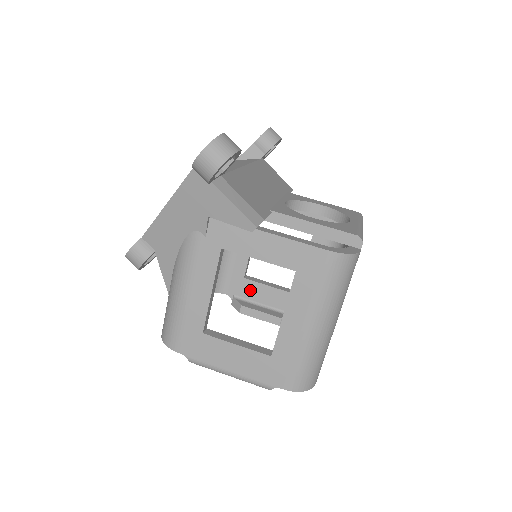
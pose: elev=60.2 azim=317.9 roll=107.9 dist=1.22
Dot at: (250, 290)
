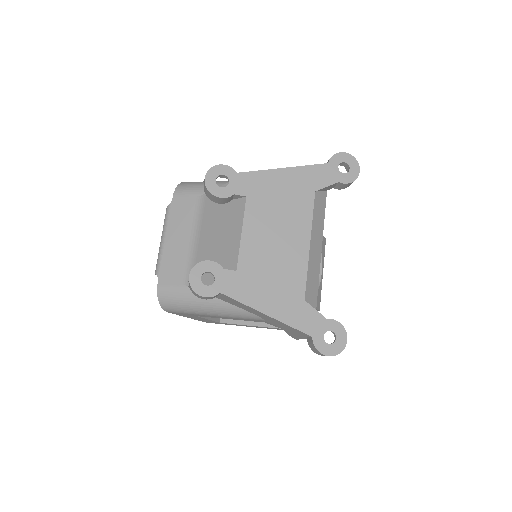
Dot at: occluded
